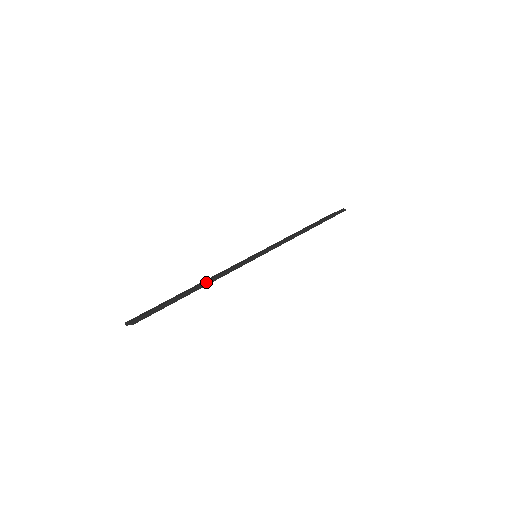
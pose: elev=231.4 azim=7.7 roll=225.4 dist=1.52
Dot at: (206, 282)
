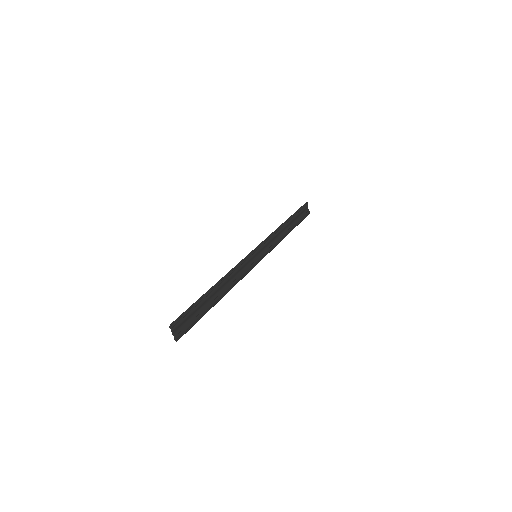
Dot at: (219, 281)
